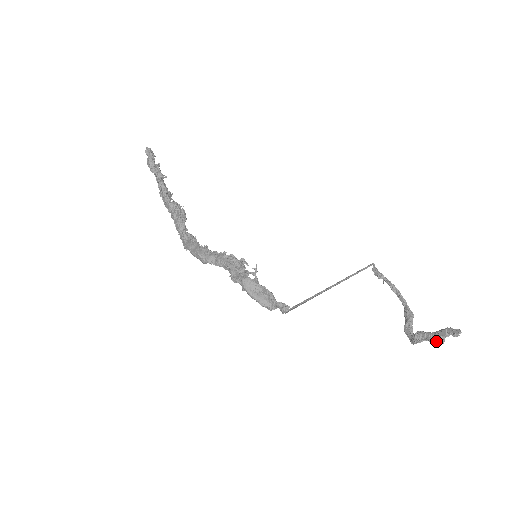
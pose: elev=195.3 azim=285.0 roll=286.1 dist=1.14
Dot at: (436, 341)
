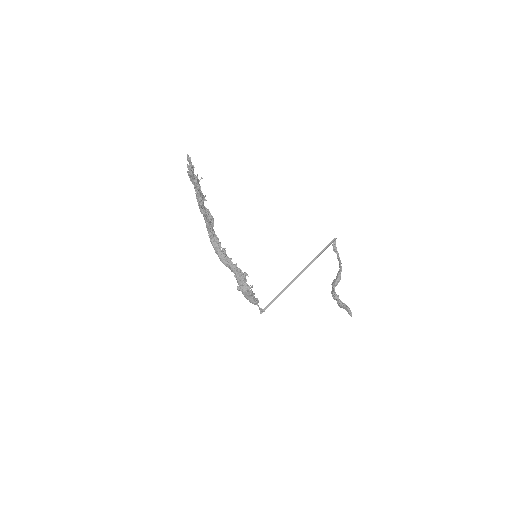
Dot at: (340, 307)
